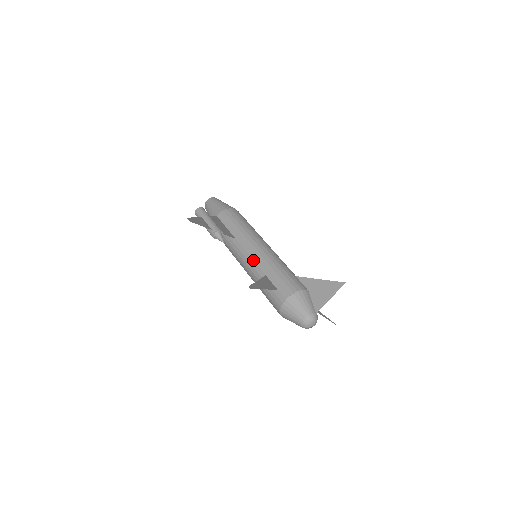
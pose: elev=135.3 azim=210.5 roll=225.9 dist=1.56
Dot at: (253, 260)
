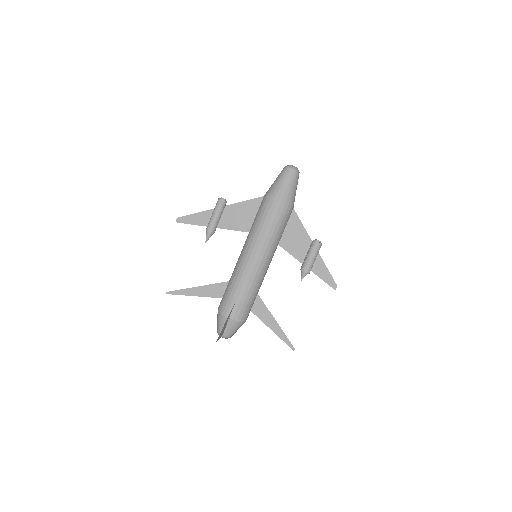
Dot at: occluded
